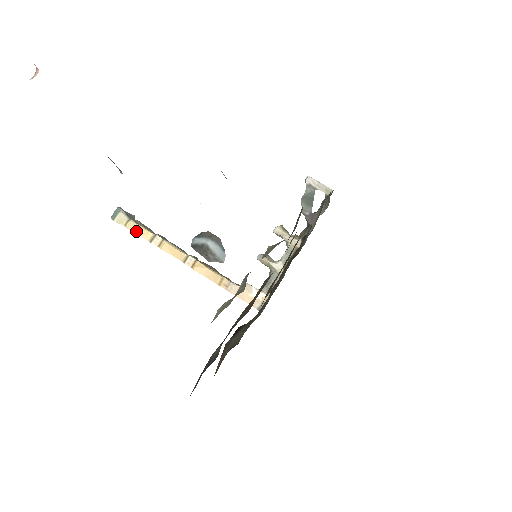
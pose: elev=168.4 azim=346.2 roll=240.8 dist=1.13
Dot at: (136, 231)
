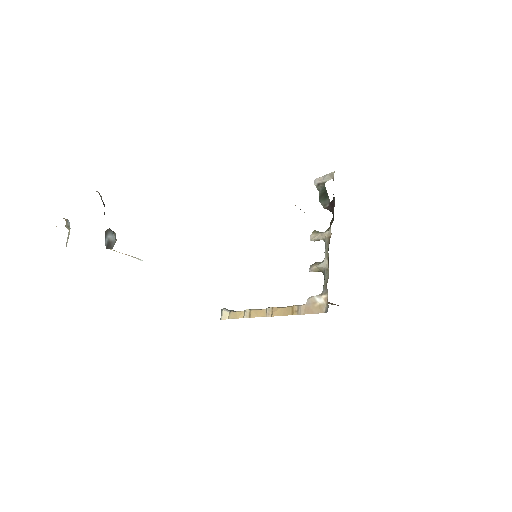
Dot at: (235, 317)
